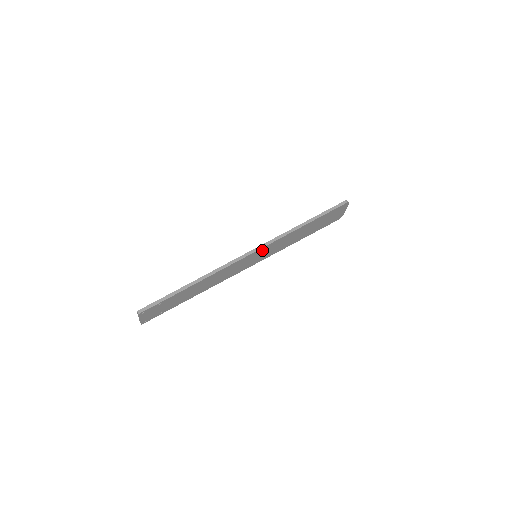
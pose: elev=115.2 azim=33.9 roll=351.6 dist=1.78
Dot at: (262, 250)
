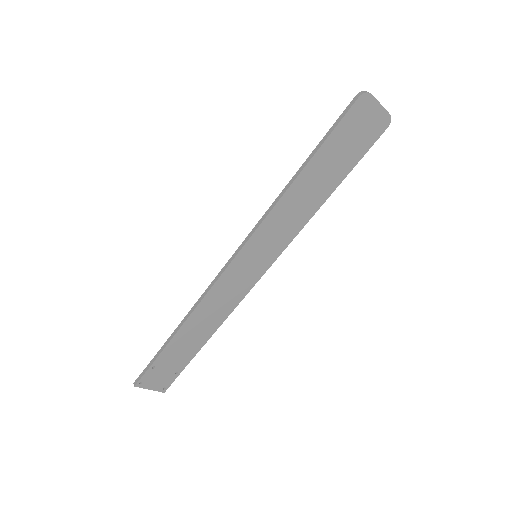
Dot at: (252, 246)
